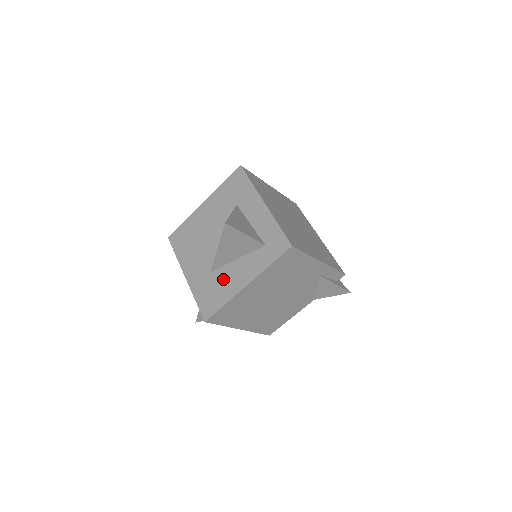
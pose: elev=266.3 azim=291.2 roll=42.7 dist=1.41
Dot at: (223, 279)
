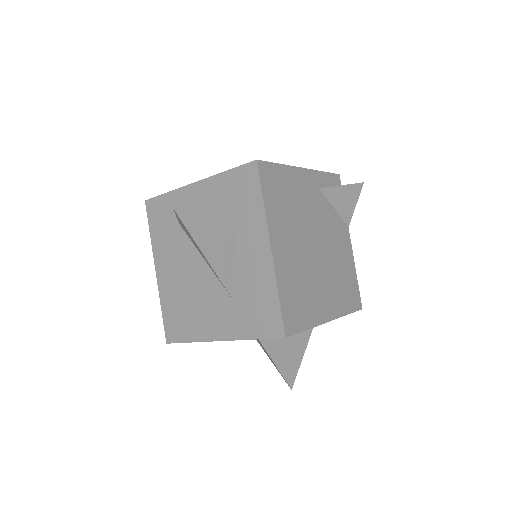
Dot at: (247, 281)
